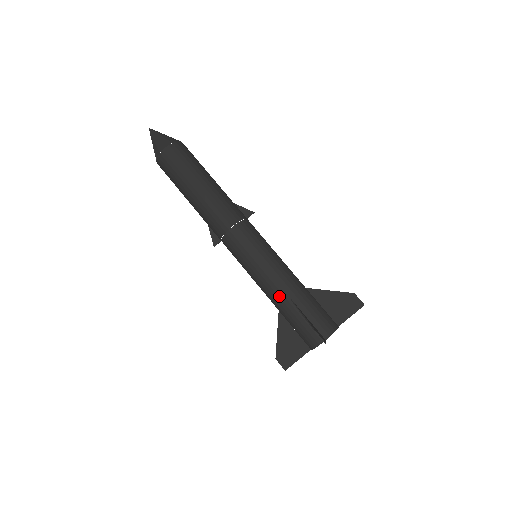
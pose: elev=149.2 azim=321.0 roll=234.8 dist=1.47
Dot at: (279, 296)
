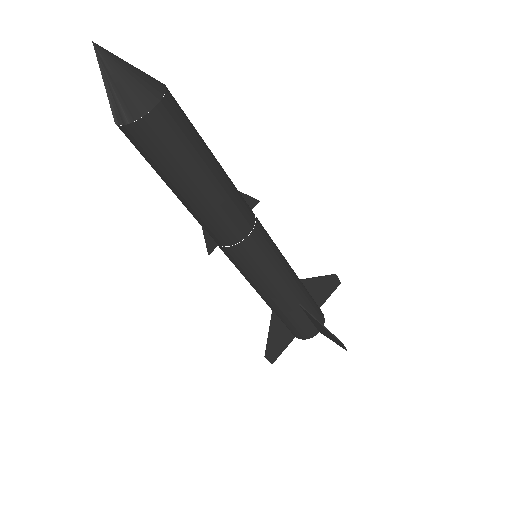
Dot at: (288, 303)
